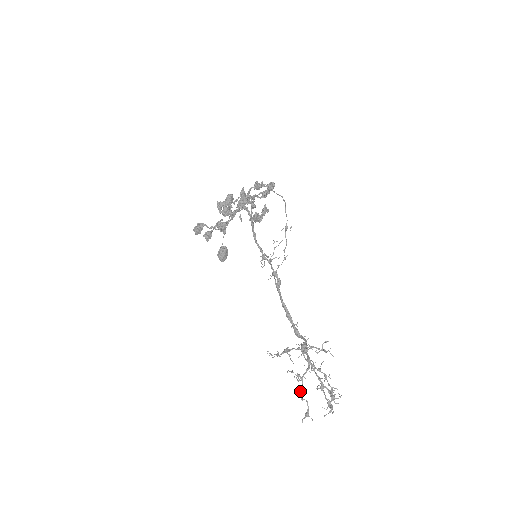
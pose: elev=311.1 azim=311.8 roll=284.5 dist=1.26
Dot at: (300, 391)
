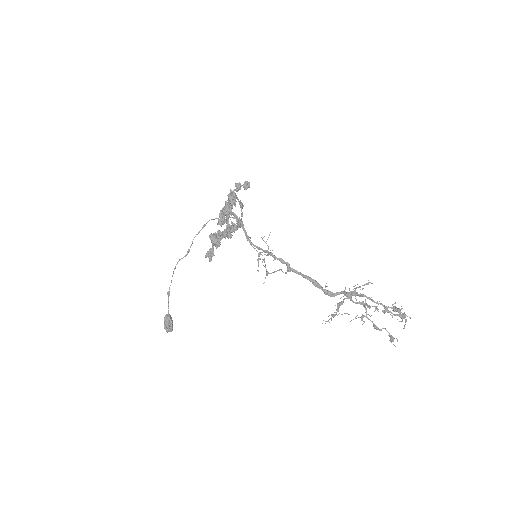
Dot at: (374, 325)
